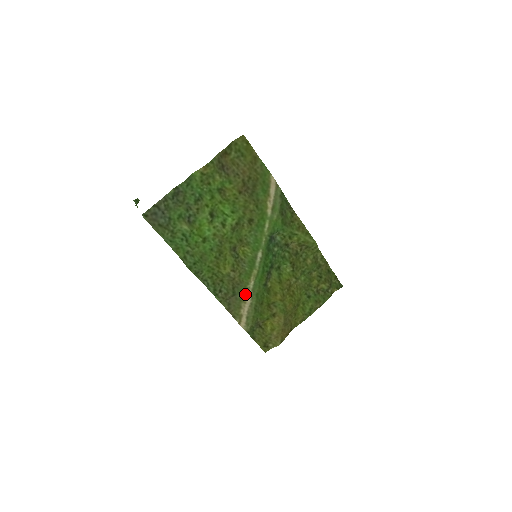
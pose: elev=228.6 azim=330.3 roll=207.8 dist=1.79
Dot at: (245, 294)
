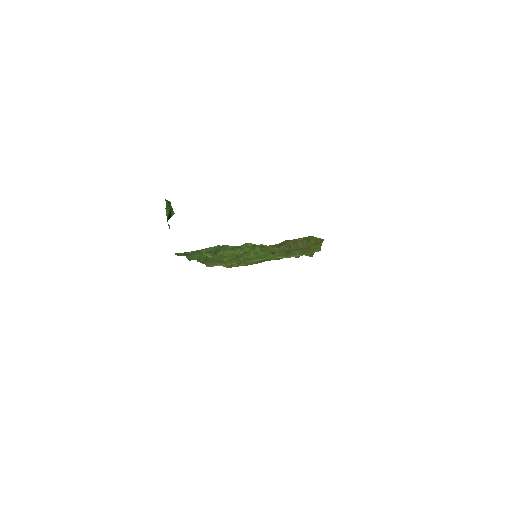
Dot at: (227, 264)
